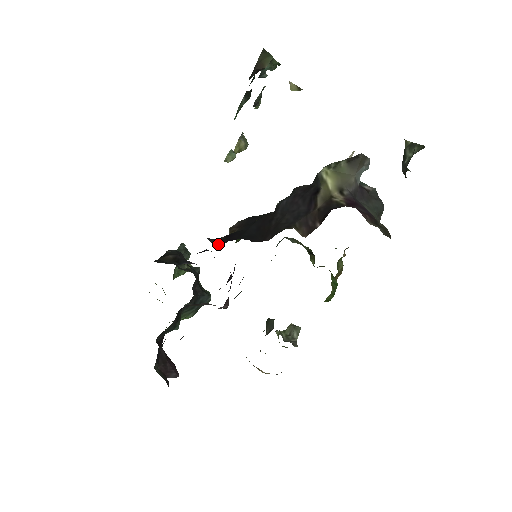
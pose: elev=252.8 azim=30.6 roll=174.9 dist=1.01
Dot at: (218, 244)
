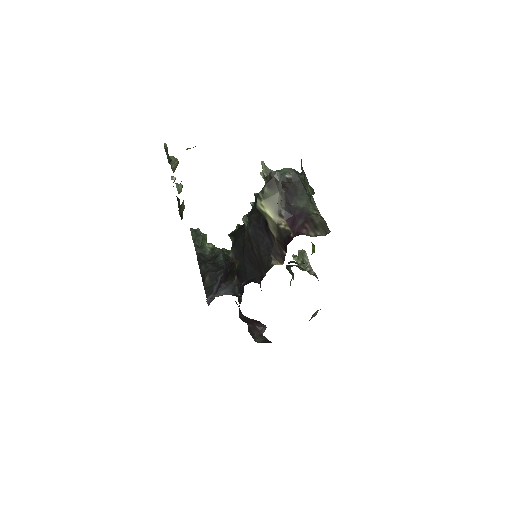
Dot at: (240, 291)
